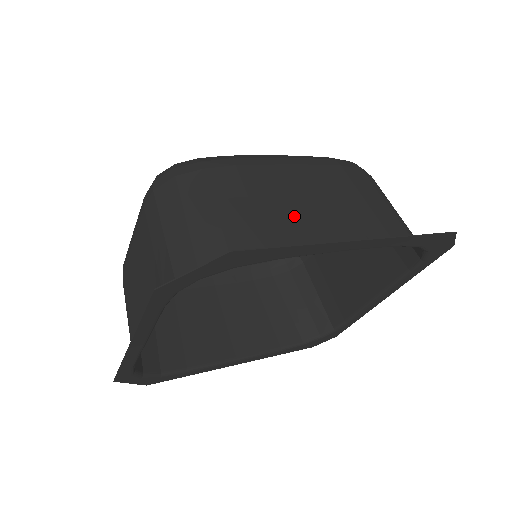
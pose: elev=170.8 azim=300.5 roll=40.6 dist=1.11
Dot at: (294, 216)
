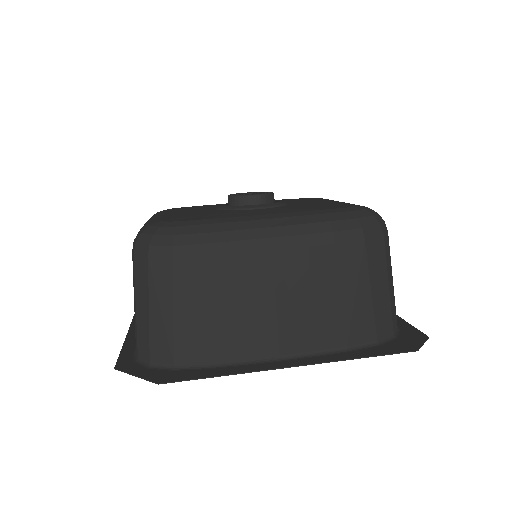
Dot at: (246, 320)
